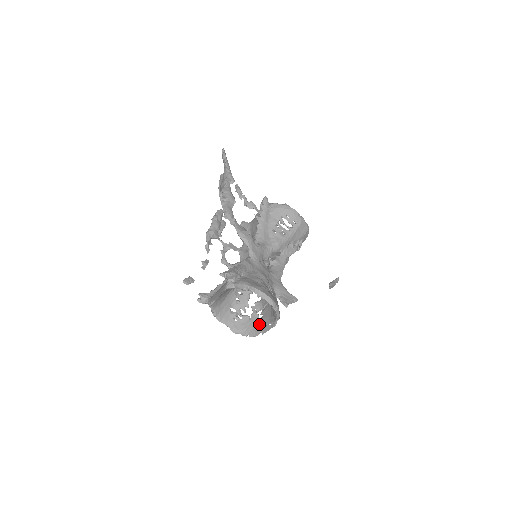
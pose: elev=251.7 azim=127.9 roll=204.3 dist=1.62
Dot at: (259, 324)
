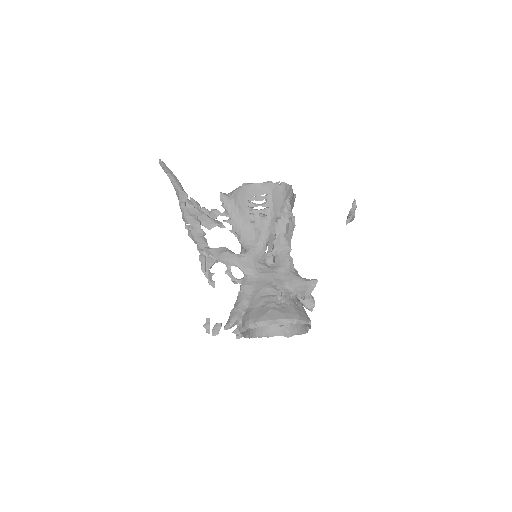
Dot at: occluded
